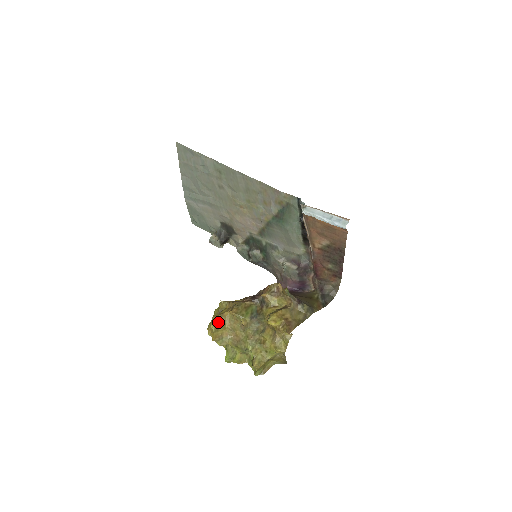
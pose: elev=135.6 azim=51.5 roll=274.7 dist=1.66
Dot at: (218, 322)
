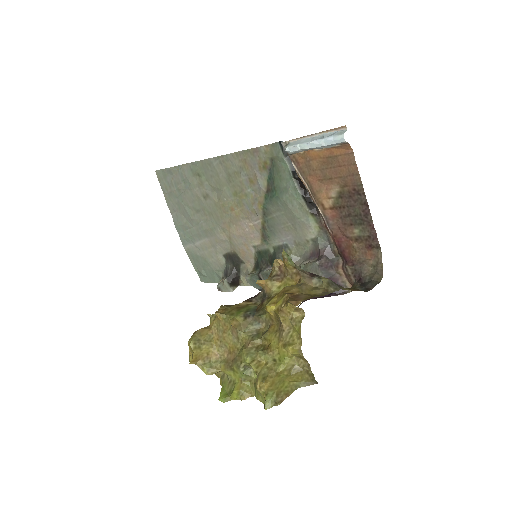
Dot at: (199, 336)
